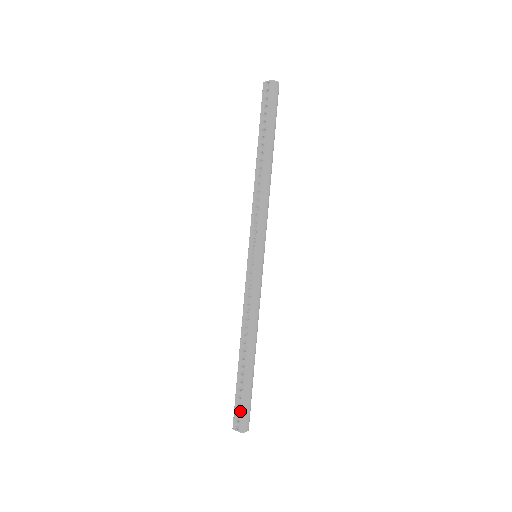
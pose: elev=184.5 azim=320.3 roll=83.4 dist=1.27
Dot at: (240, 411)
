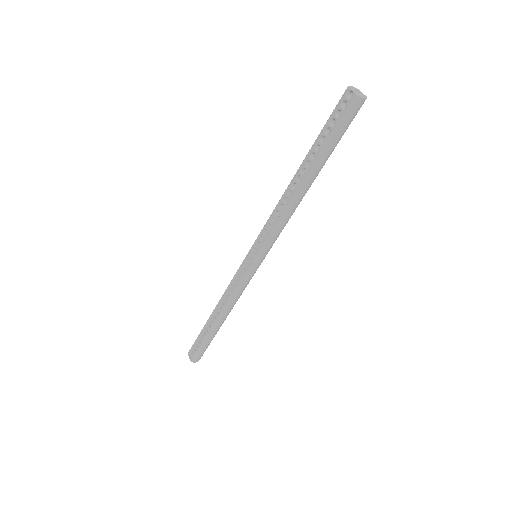
Dot at: (196, 350)
